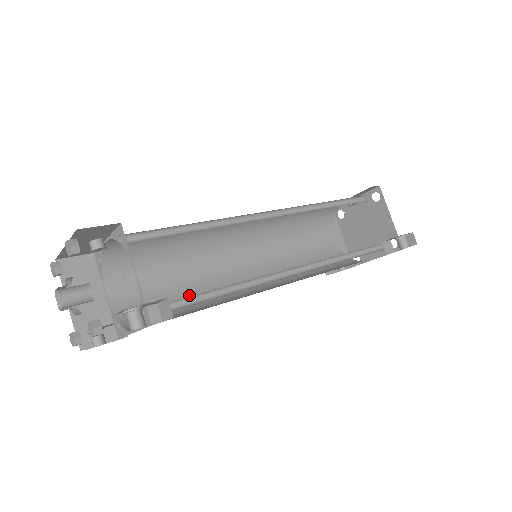
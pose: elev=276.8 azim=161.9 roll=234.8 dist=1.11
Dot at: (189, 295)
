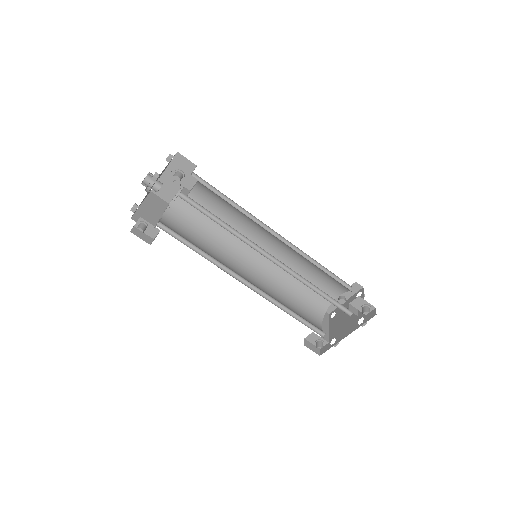
Dot at: occluded
